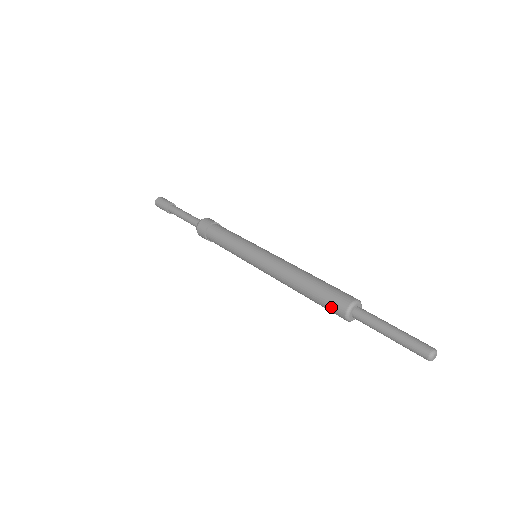
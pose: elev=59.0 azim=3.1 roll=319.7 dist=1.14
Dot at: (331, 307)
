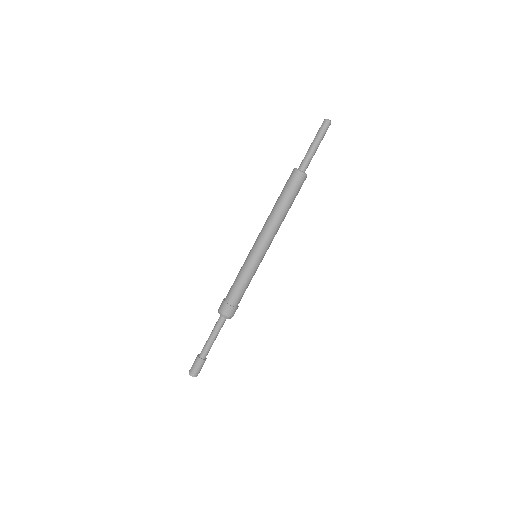
Dot at: (295, 183)
